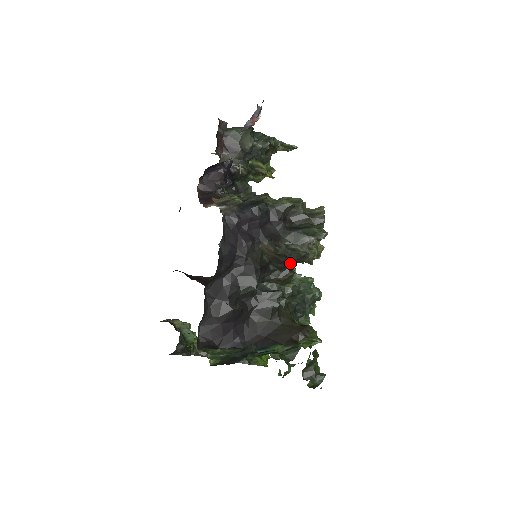
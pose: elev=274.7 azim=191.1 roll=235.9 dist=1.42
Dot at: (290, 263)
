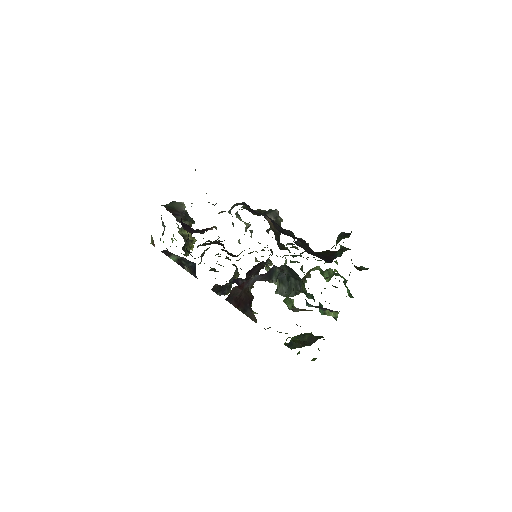
Dot at: (280, 234)
